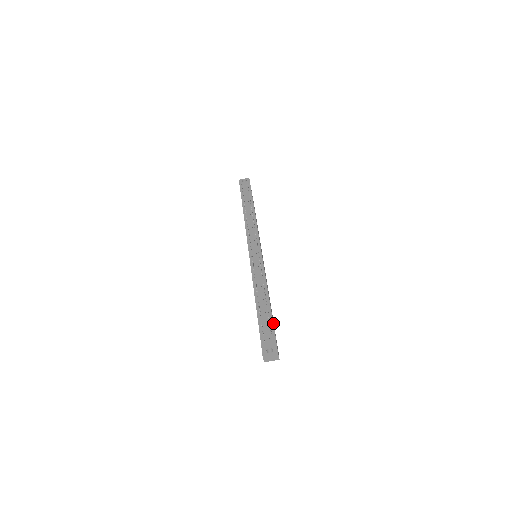
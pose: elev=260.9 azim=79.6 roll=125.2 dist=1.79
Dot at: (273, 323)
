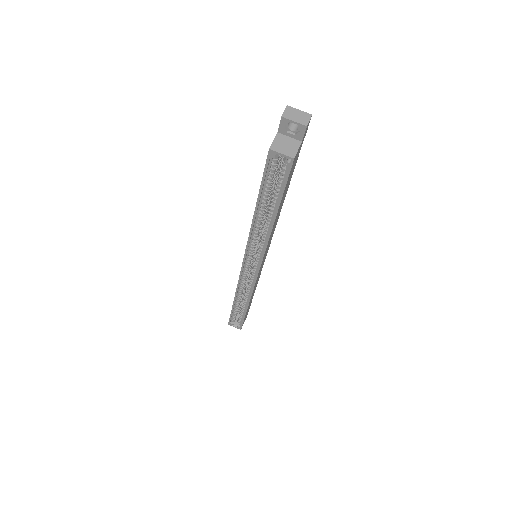
Dot at: (292, 173)
